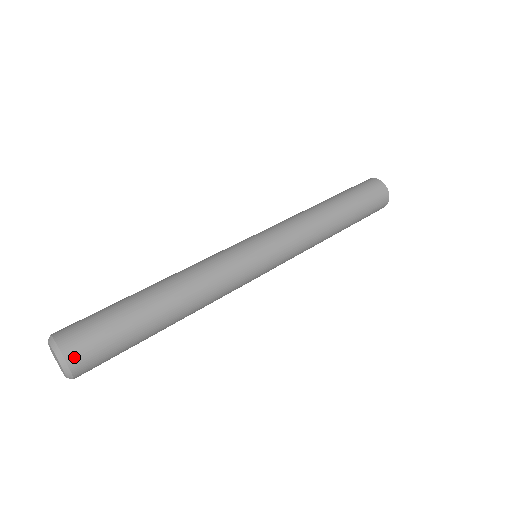
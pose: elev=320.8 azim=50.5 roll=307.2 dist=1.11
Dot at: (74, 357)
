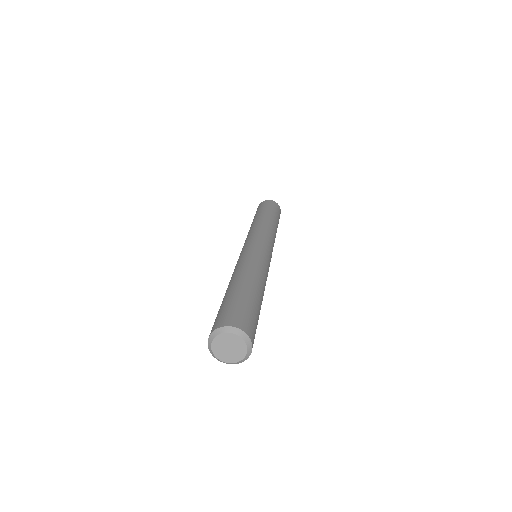
Dot at: (246, 328)
